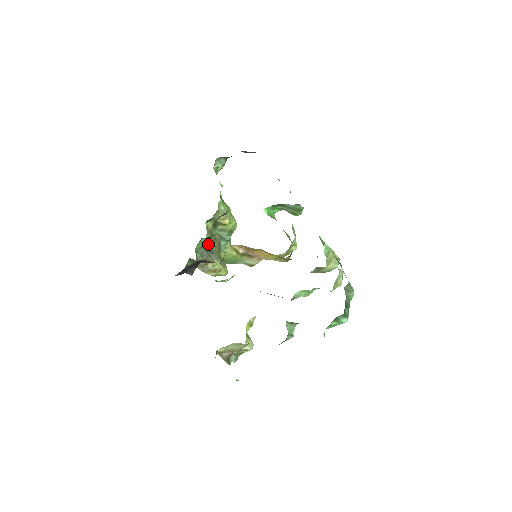
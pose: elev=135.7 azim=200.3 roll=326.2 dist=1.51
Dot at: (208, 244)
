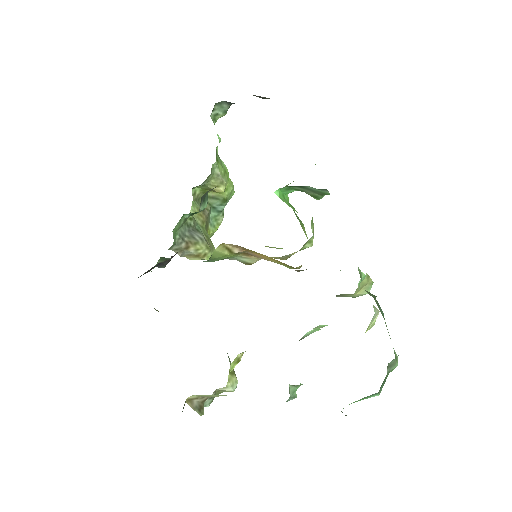
Dot at: (192, 219)
